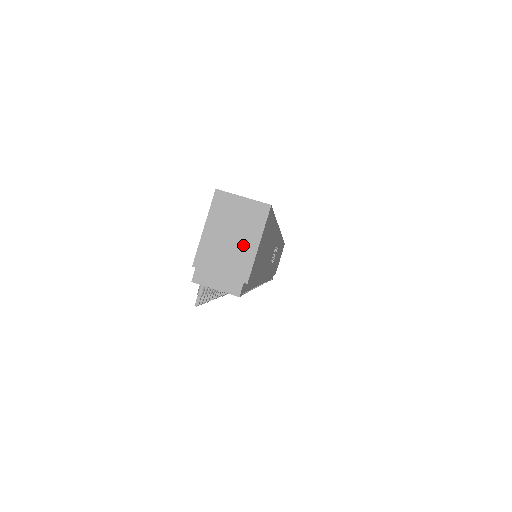
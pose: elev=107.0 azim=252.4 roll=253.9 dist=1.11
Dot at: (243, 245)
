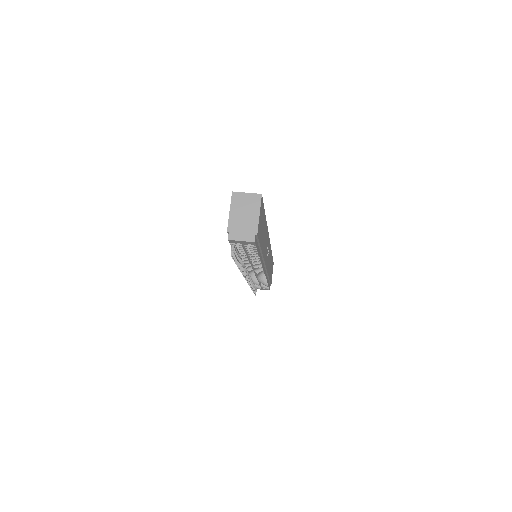
Dot at: (251, 216)
